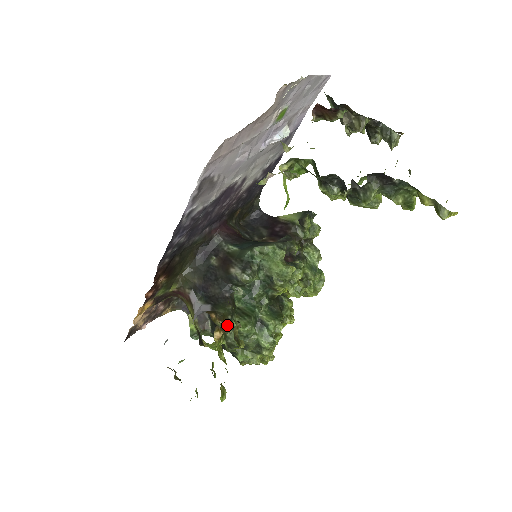
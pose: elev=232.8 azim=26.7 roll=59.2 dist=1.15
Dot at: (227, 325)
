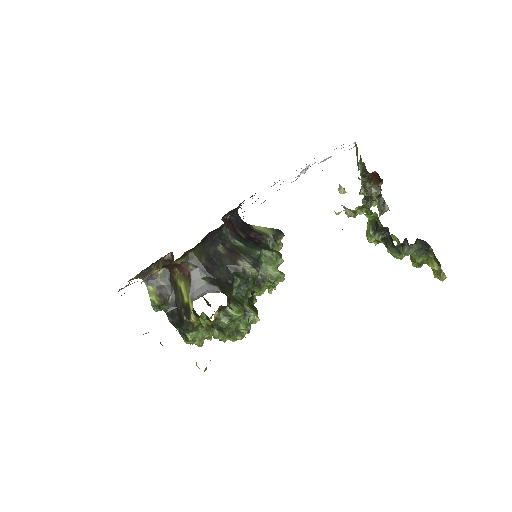
Dot at: (224, 307)
